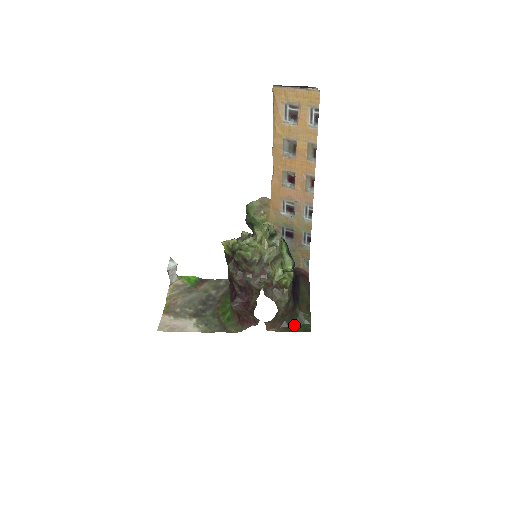
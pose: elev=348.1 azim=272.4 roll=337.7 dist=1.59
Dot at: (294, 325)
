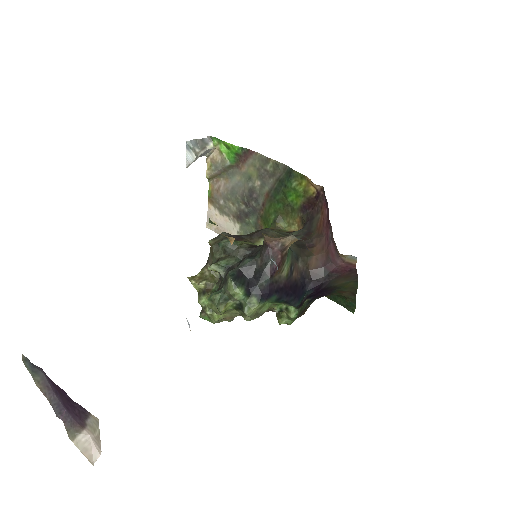
Dot at: (336, 296)
